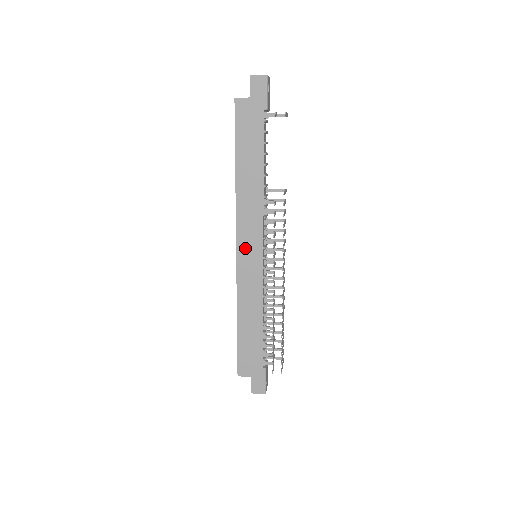
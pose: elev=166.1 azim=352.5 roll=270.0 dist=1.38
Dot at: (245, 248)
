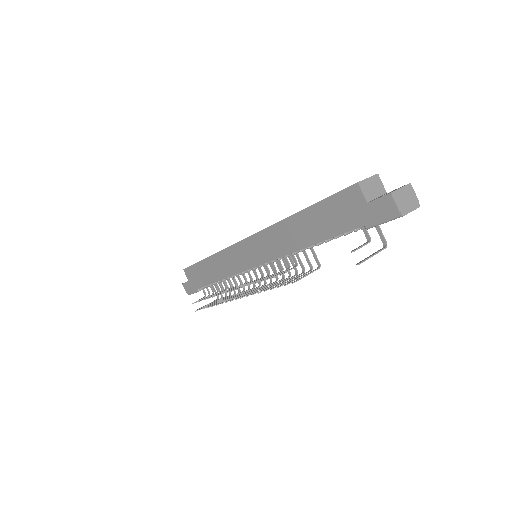
Dot at: (249, 248)
